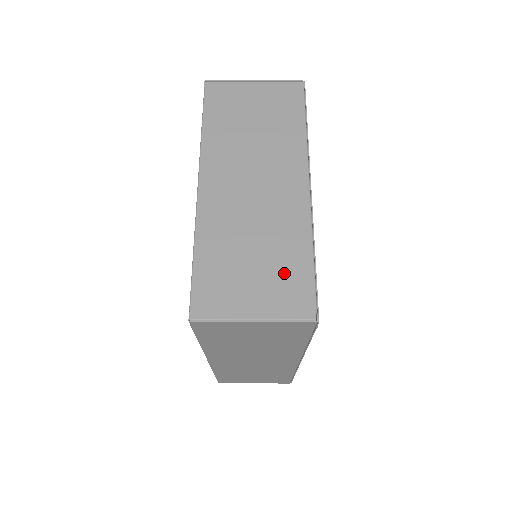
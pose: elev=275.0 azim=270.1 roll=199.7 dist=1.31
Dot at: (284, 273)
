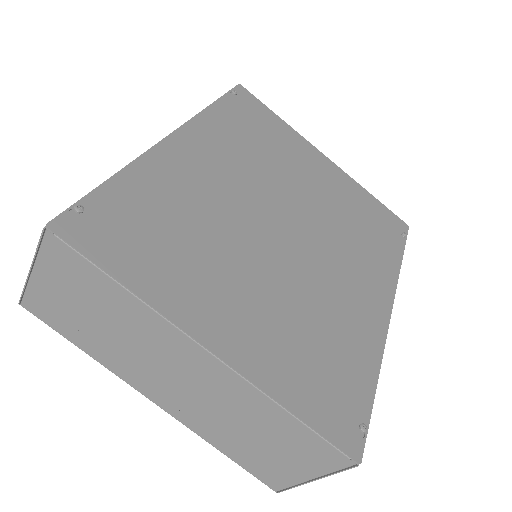
Dot at: (290, 440)
